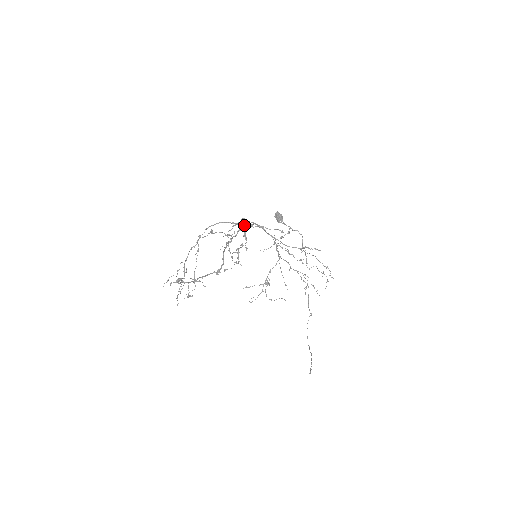
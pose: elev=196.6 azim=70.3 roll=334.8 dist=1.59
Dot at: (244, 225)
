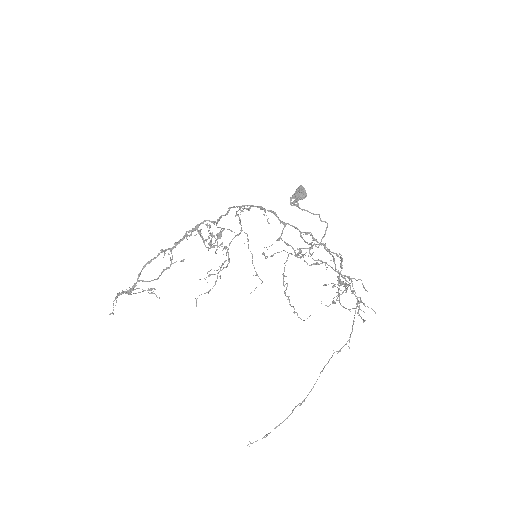
Dot at: occluded
